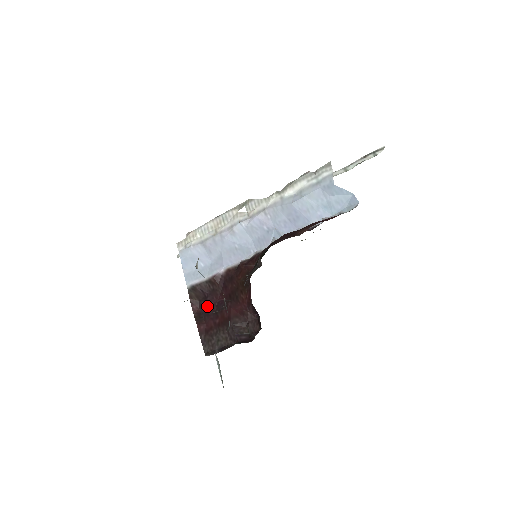
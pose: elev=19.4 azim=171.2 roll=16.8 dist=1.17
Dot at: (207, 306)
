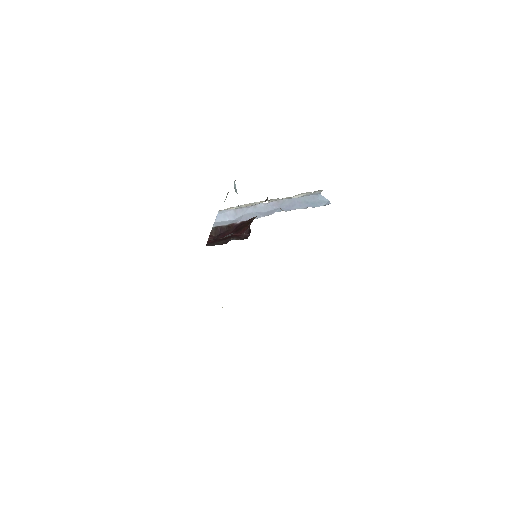
Dot at: (219, 237)
